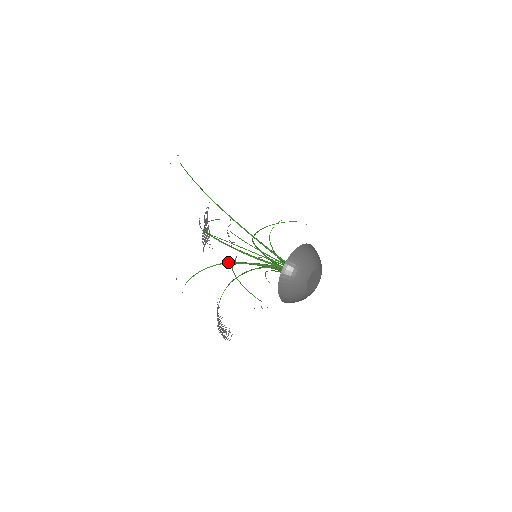
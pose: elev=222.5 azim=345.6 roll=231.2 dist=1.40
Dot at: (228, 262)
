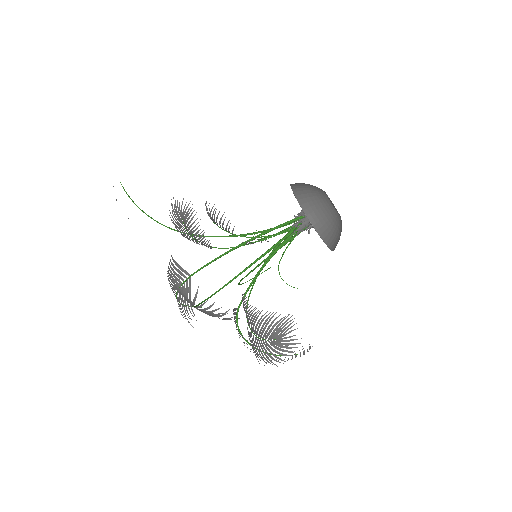
Dot at: occluded
